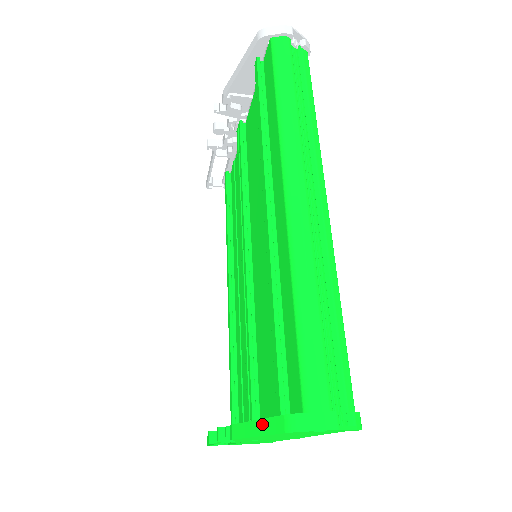
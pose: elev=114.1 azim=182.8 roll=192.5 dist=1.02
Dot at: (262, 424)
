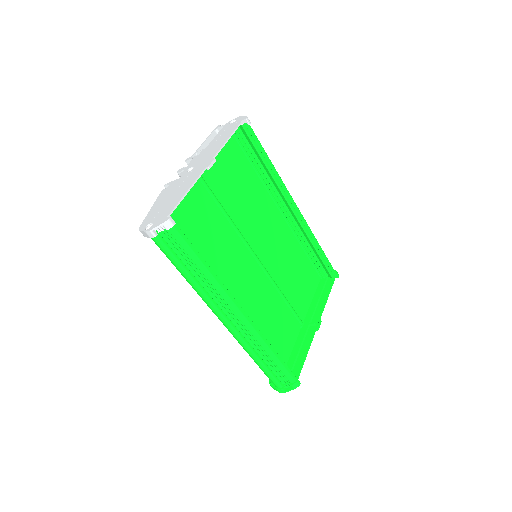
Dot at: occluded
